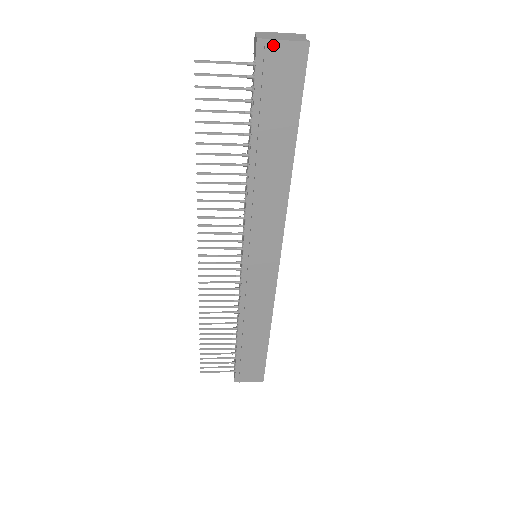
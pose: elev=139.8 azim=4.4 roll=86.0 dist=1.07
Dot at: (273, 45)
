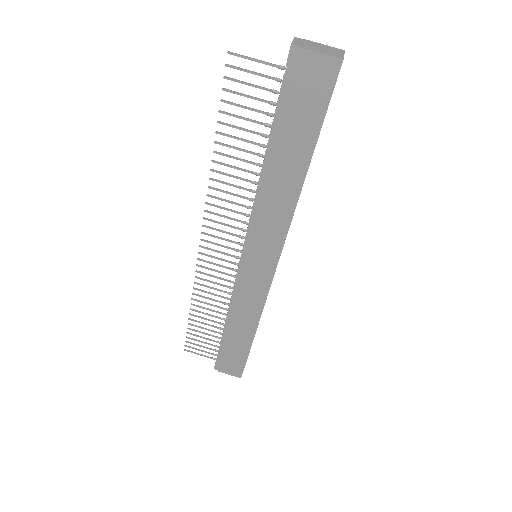
Dot at: (306, 54)
